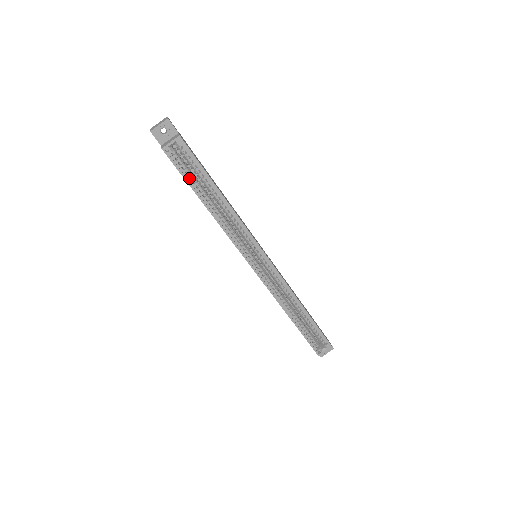
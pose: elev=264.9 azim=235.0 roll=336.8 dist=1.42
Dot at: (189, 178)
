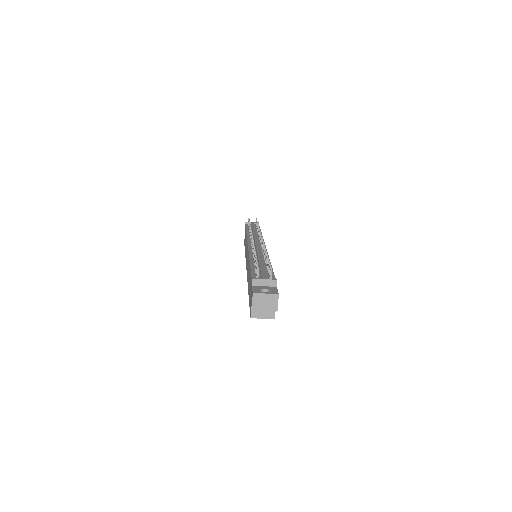
Dot at: occluded
